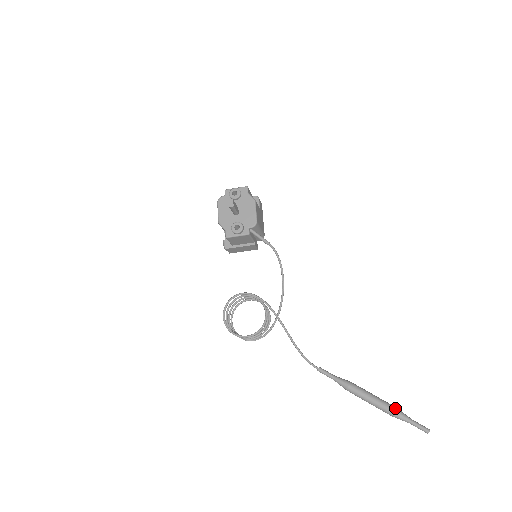
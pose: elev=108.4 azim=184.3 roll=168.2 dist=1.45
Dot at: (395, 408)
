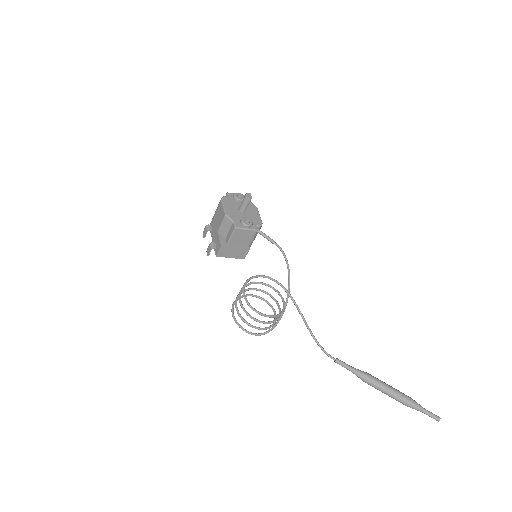
Dot at: (410, 397)
